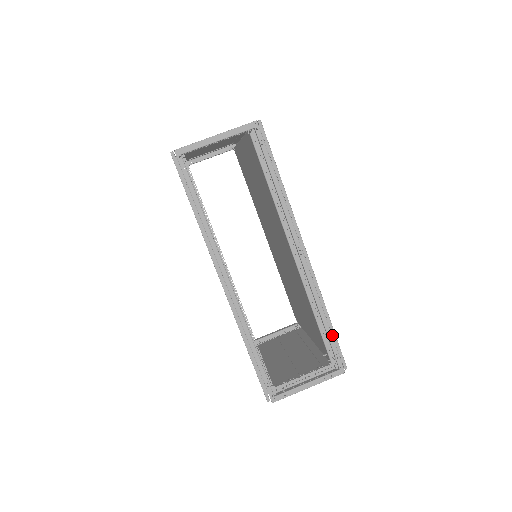
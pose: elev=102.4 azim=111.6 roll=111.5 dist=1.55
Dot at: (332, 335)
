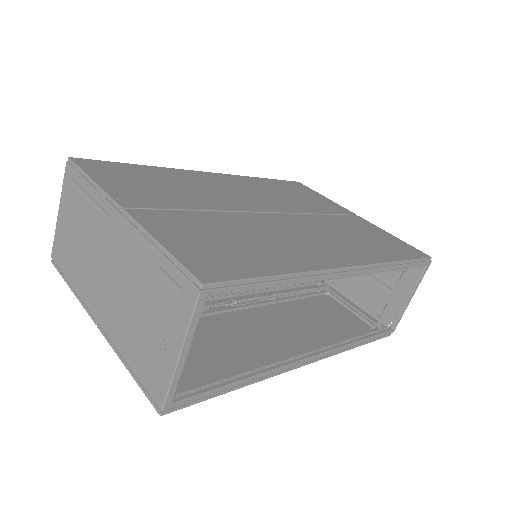
Dot at: occluded
